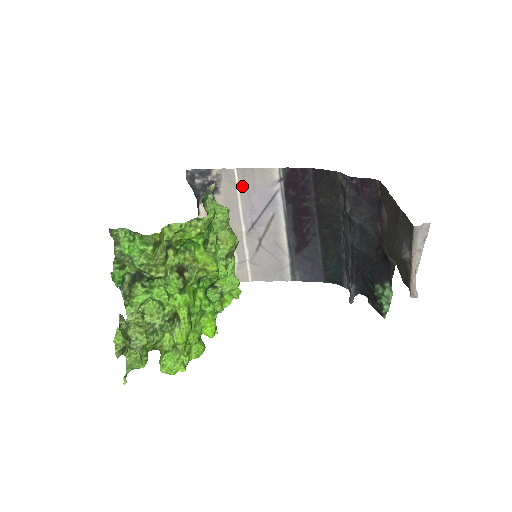
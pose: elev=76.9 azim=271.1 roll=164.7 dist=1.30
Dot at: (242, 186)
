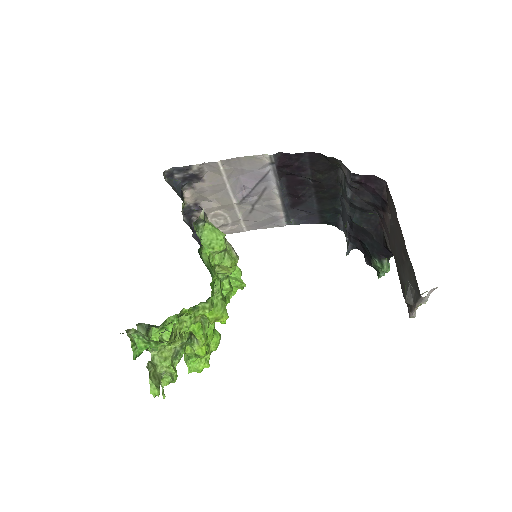
Dot at: (228, 172)
